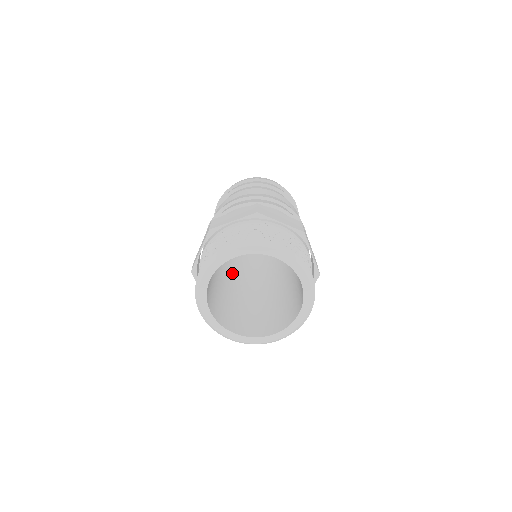
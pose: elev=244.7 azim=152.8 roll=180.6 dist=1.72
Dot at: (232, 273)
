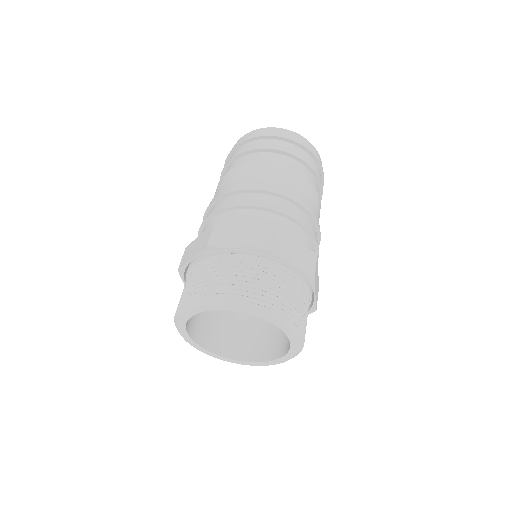
Dot at: occluded
